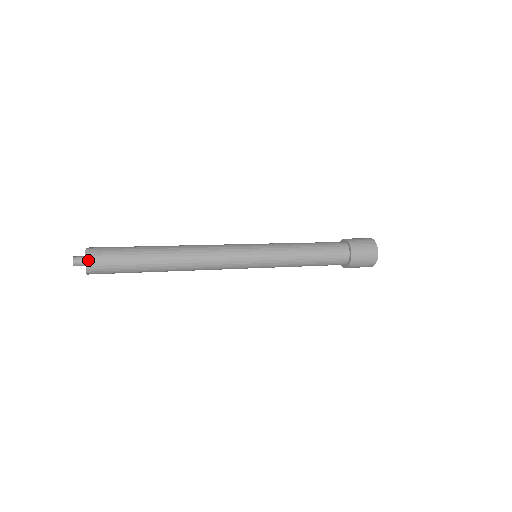
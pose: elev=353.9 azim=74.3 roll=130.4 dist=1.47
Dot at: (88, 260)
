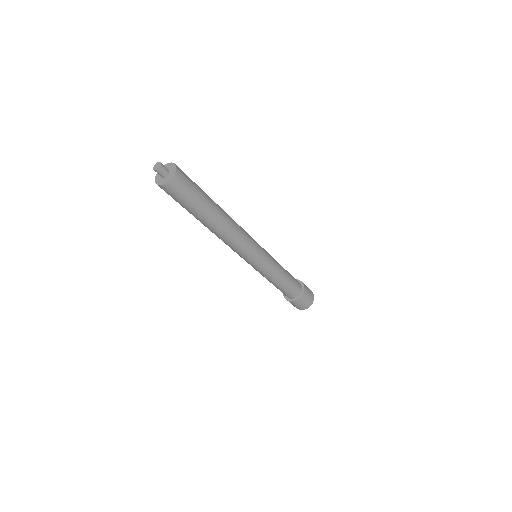
Dot at: (177, 173)
